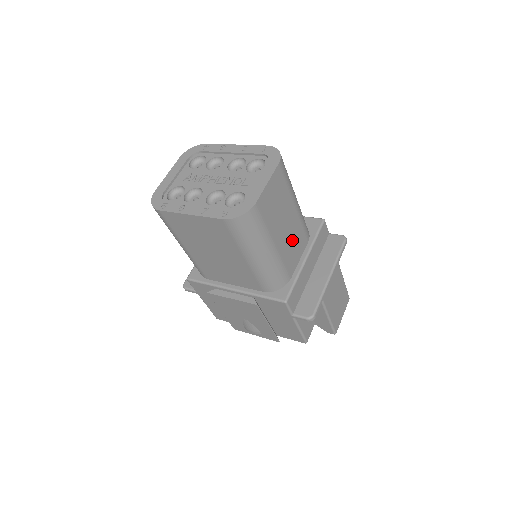
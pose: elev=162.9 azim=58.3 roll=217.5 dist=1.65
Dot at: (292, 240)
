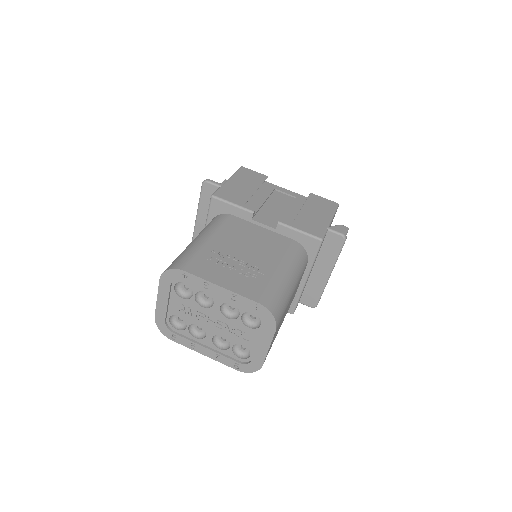
Dot at: occluded
